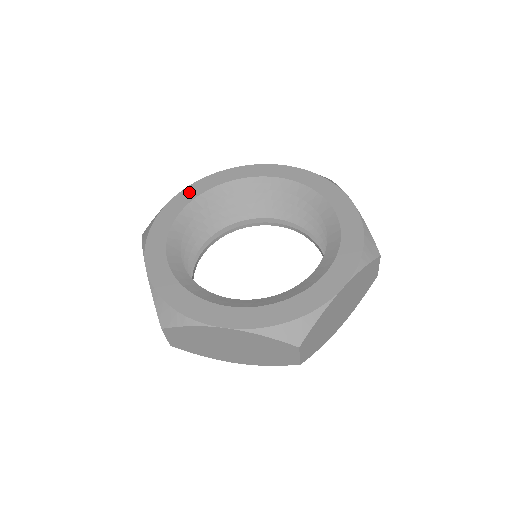
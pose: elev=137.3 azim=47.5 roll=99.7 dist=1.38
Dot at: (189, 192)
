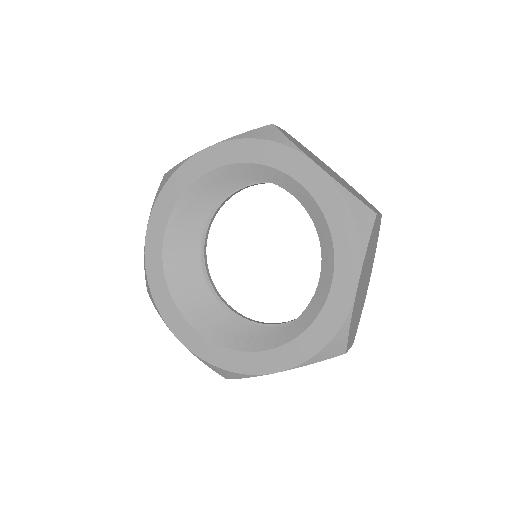
Dot at: (153, 232)
